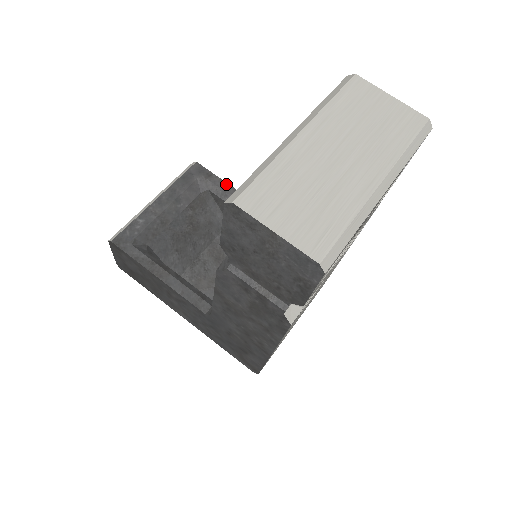
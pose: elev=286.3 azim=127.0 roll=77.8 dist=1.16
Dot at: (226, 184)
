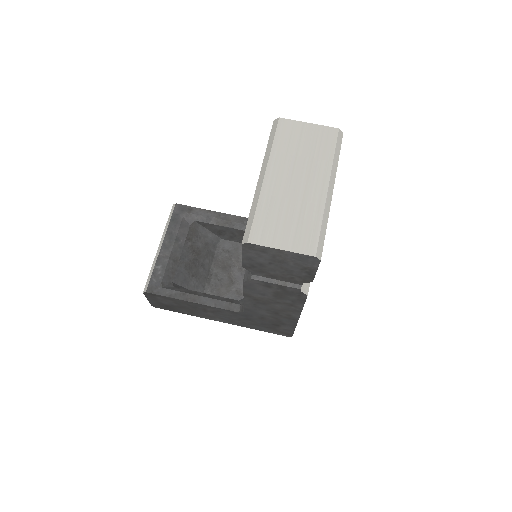
Dot at: (206, 211)
